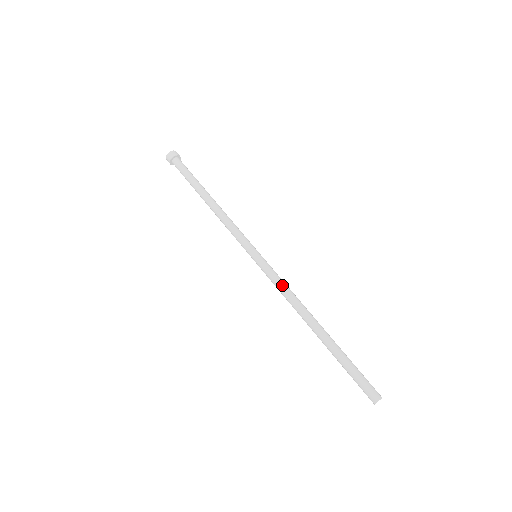
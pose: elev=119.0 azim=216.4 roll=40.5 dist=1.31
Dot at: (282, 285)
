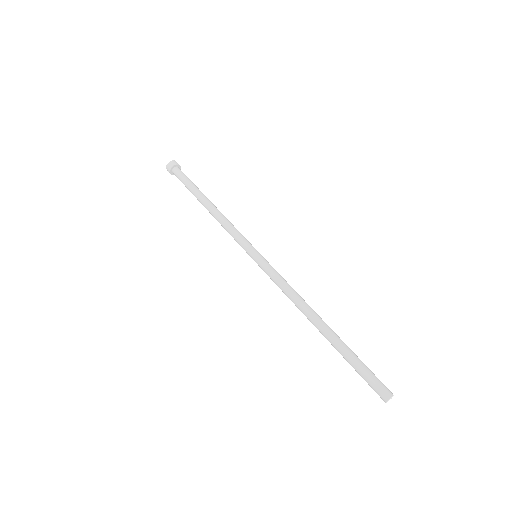
Dot at: (285, 282)
